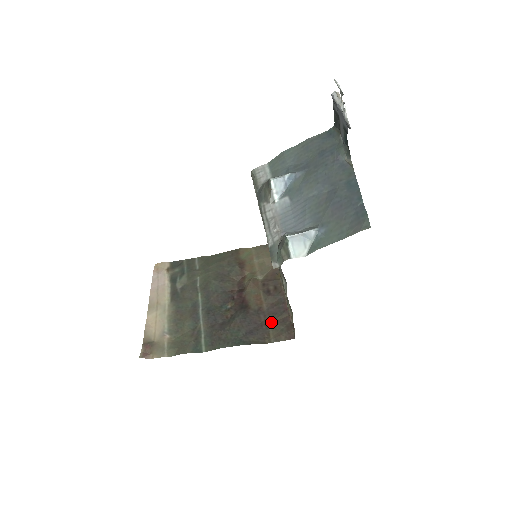
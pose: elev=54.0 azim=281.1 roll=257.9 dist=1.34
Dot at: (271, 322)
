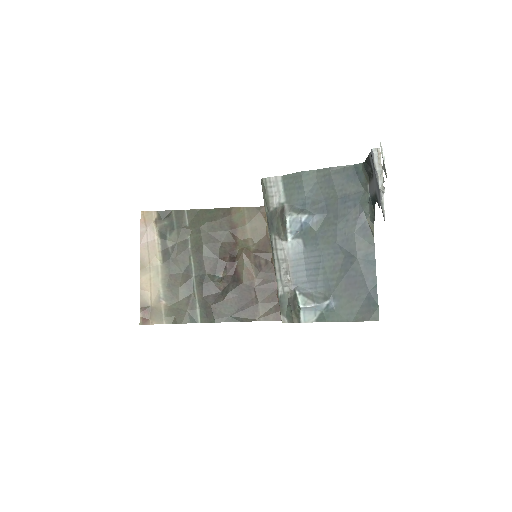
Dot at: (261, 300)
